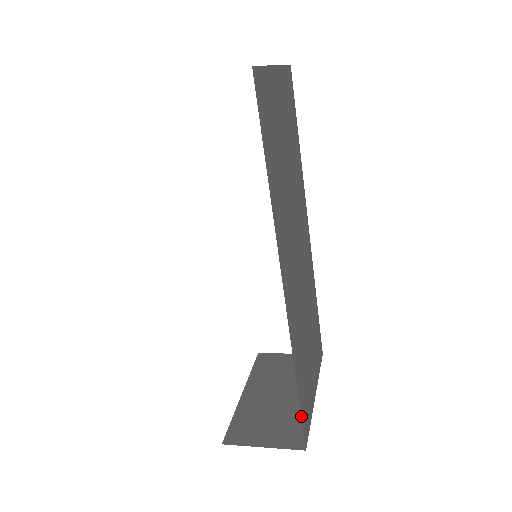
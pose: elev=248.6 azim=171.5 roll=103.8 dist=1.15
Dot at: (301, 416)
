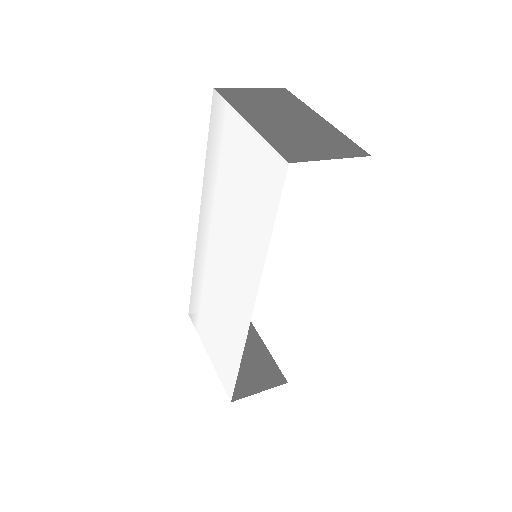
Dot at: occluded
